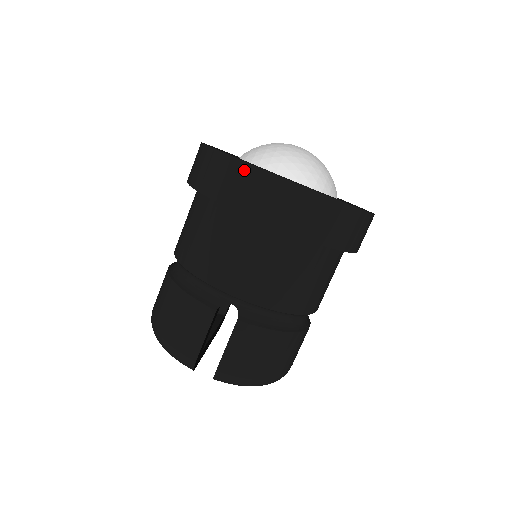
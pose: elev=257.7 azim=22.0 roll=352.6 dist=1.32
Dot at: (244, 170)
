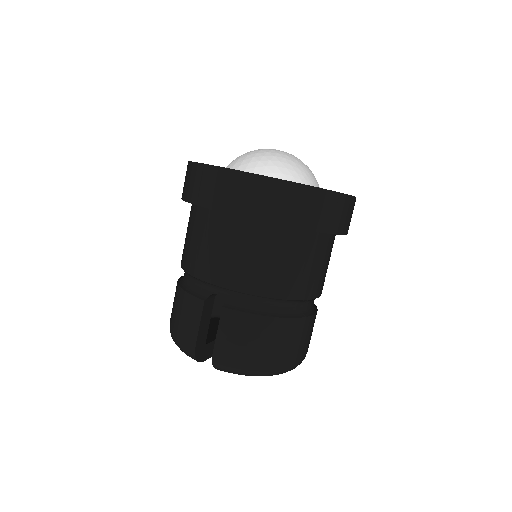
Dot at: (206, 171)
